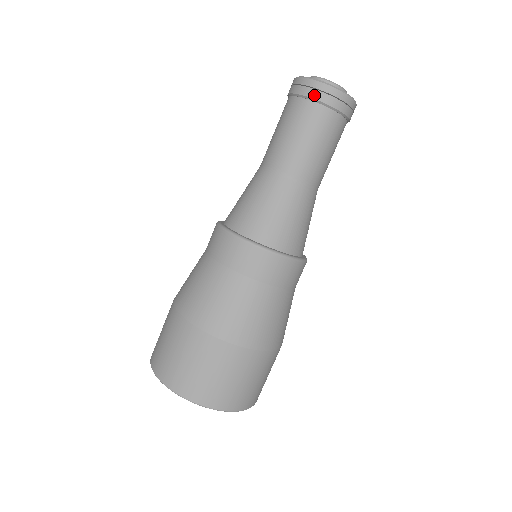
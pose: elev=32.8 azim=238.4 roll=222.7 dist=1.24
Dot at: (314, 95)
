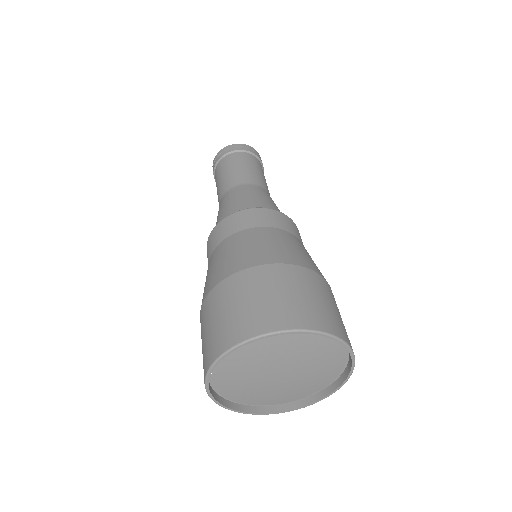
Dot at: (215, 164)
